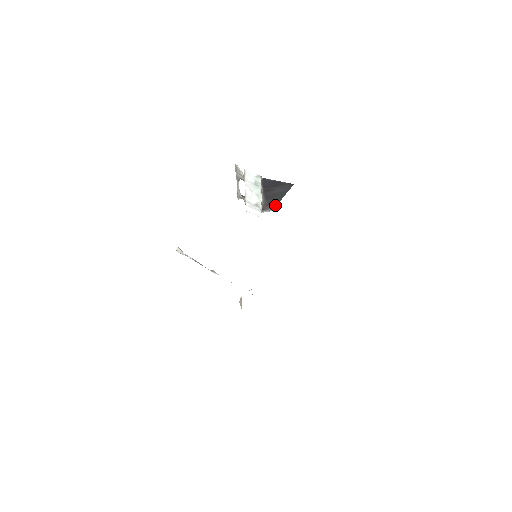
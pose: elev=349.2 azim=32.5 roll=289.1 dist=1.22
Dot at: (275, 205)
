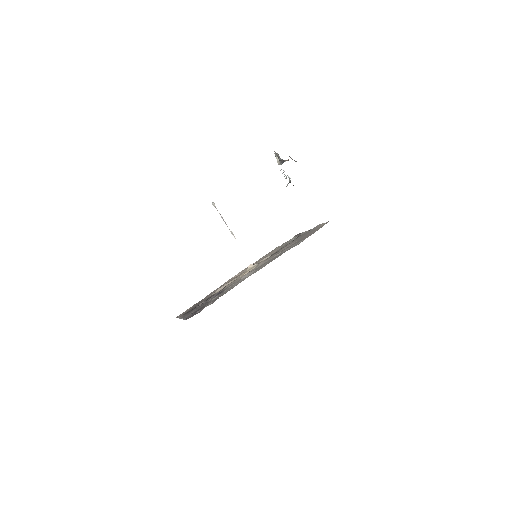
Dot at: occluded
